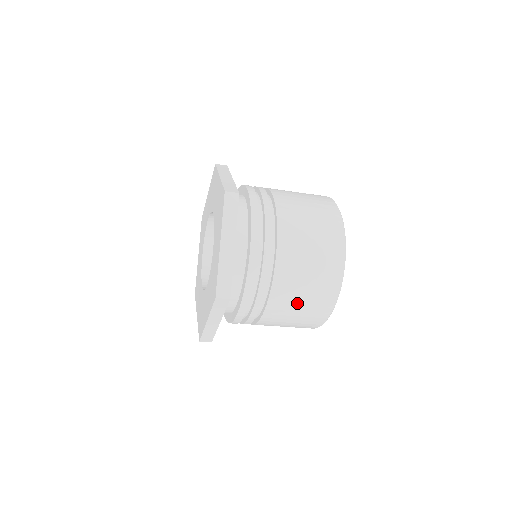
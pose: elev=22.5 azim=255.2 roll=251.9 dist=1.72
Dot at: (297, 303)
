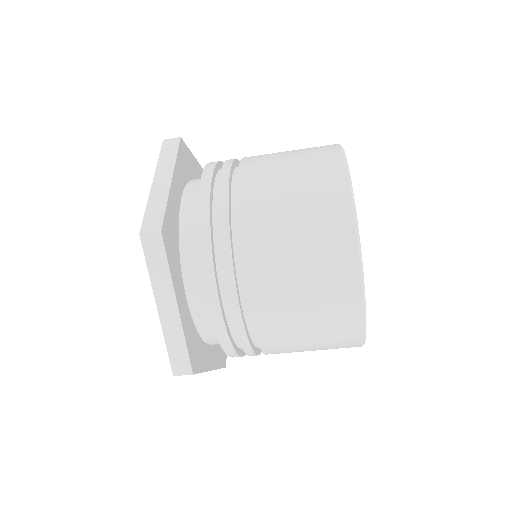
Dot at: (290, 246)
